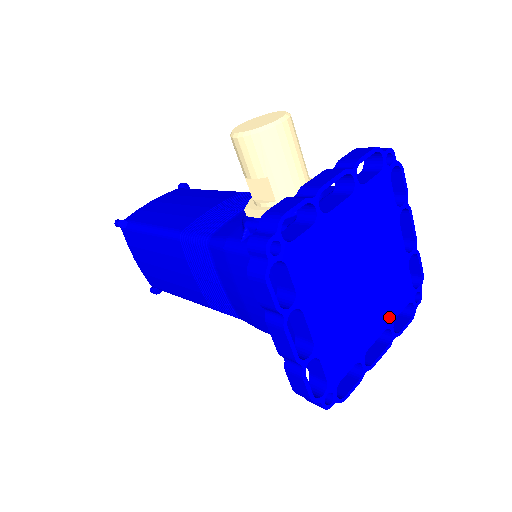
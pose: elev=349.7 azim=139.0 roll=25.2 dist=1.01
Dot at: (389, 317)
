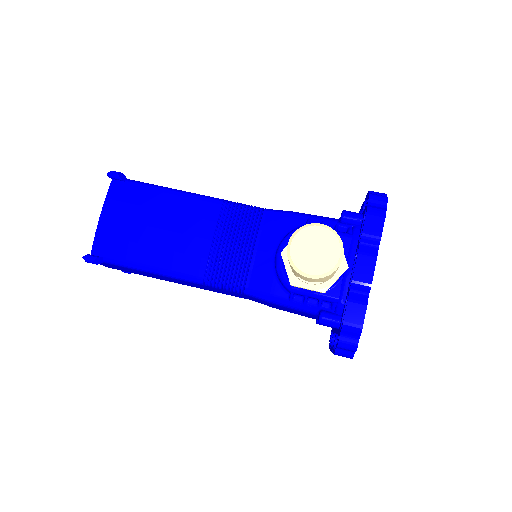
Dot at: occluded
